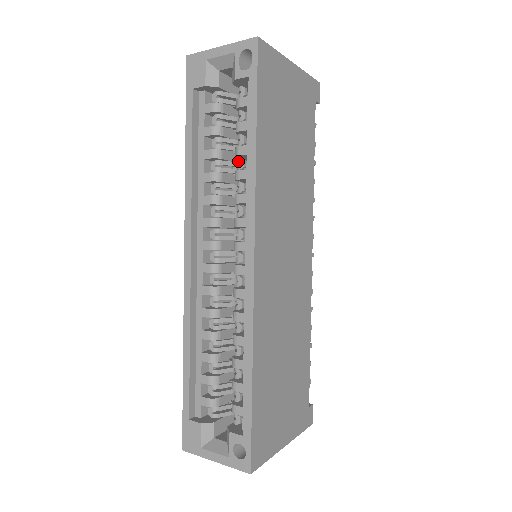
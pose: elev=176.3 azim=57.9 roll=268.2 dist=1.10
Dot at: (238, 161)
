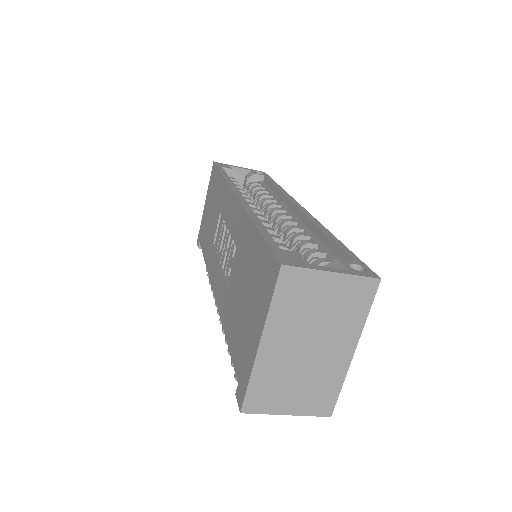
Dot at: occluded
